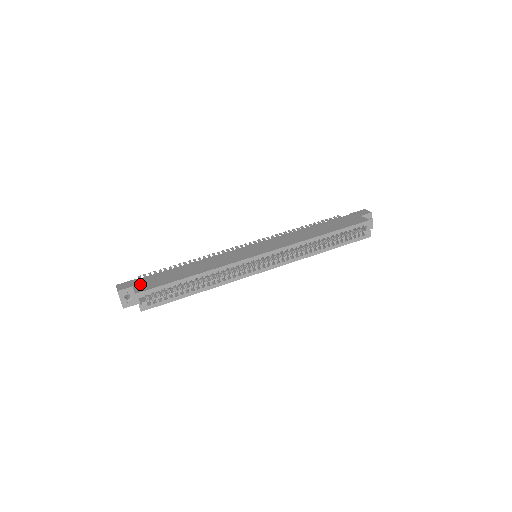
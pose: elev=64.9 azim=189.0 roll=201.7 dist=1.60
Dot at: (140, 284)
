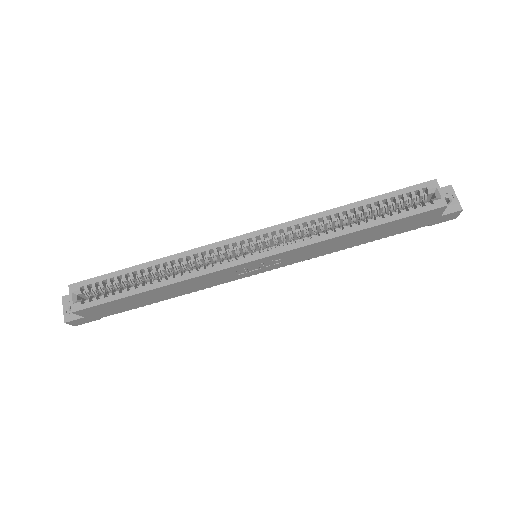
Dot at: occluded
